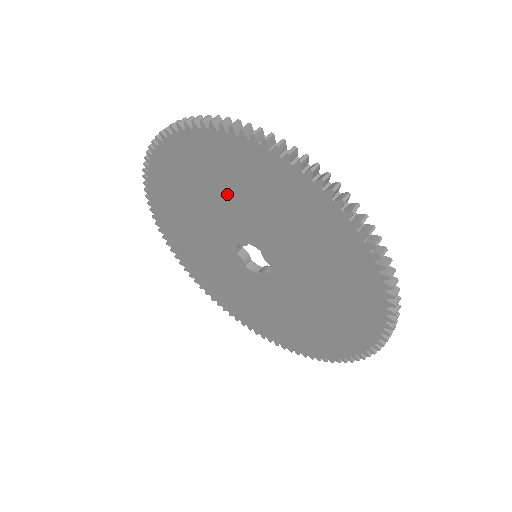
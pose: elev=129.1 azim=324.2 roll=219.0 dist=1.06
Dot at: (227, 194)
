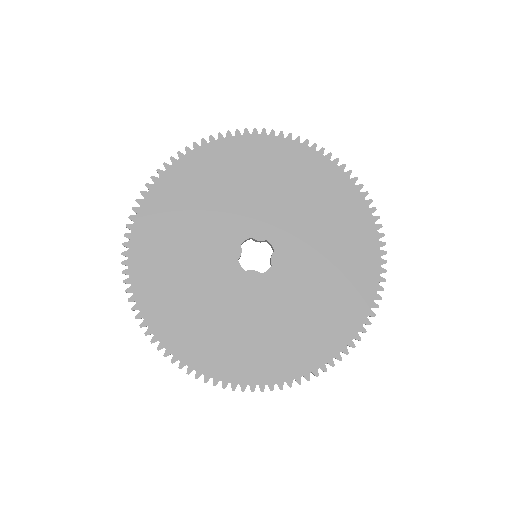
Dot at: (194, 223)
